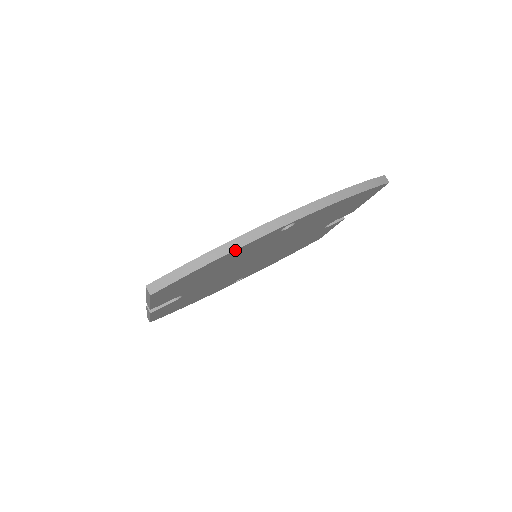
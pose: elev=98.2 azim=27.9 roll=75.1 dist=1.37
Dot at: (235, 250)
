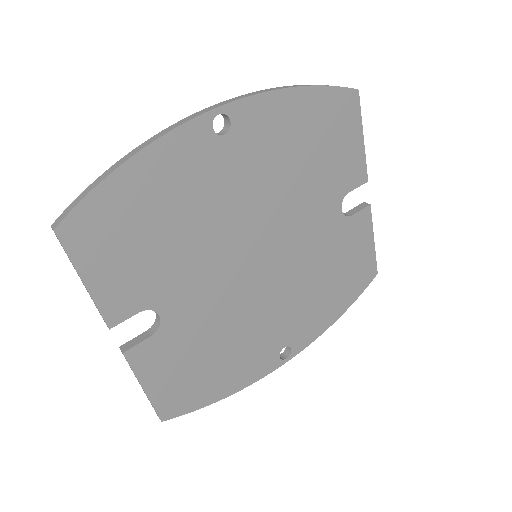
Dot at: (149, 148)
